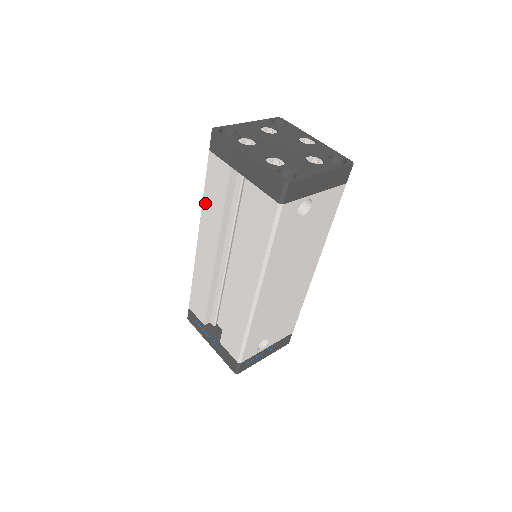
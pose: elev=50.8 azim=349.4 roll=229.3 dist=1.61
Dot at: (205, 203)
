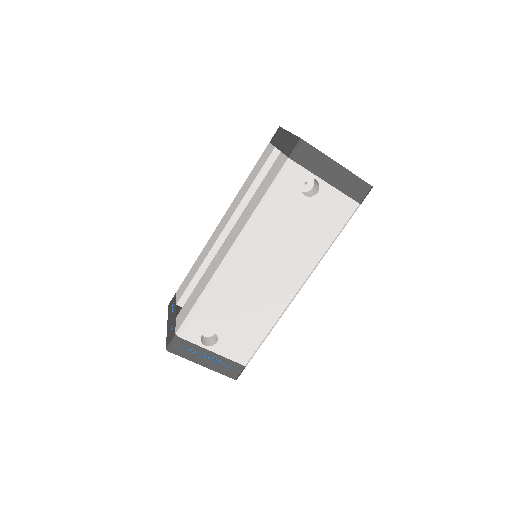
Dot at: (243, 186)
